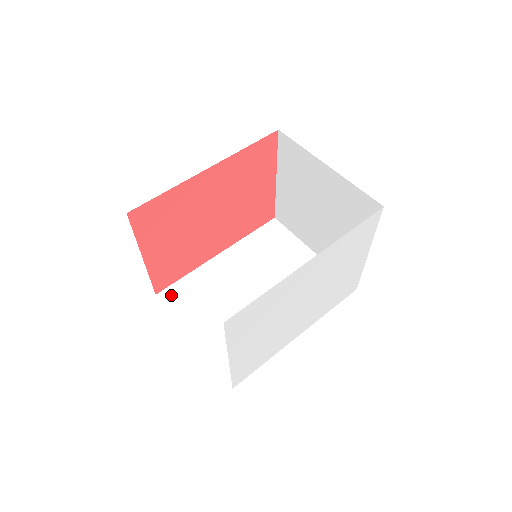
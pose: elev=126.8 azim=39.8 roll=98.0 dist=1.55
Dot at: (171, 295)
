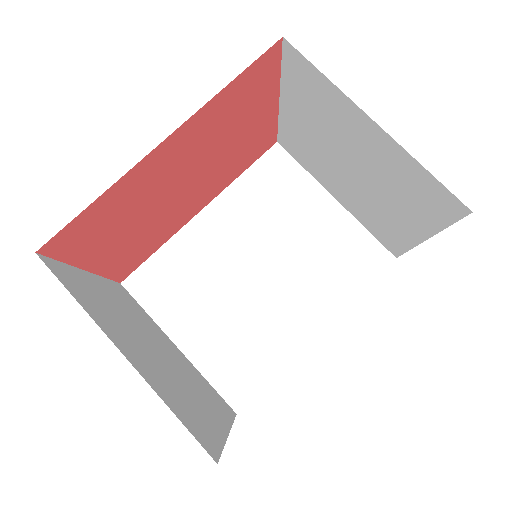
Dot at: (141, 283)
